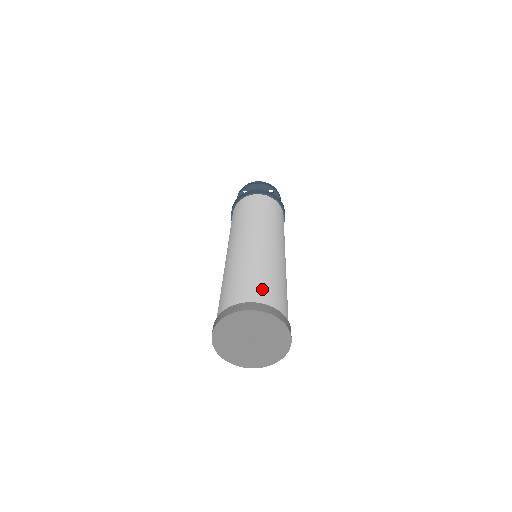
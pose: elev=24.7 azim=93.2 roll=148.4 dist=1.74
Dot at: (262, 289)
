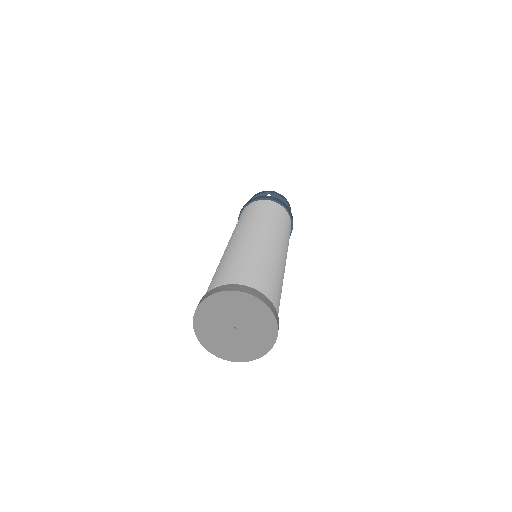
Dot at: (276, 295)
